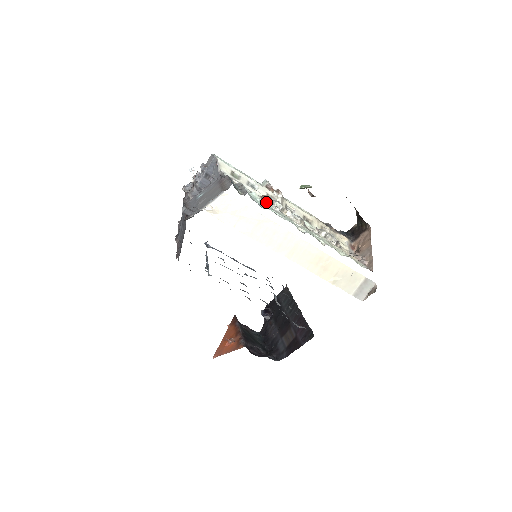
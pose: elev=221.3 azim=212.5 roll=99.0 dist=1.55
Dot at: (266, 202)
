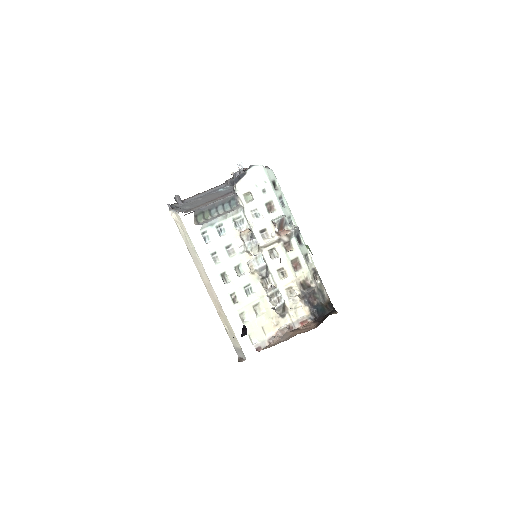
Dot at: (239, 237)
